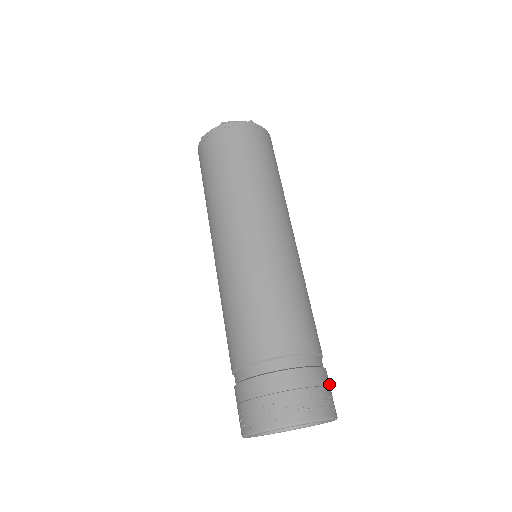
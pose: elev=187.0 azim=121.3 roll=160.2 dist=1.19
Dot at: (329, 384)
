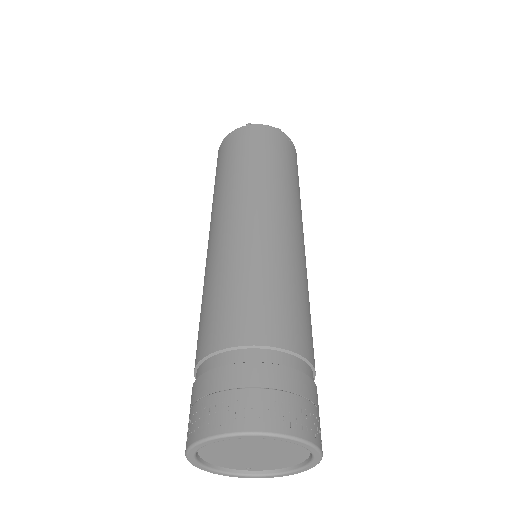
Dot at: (318, 407)
